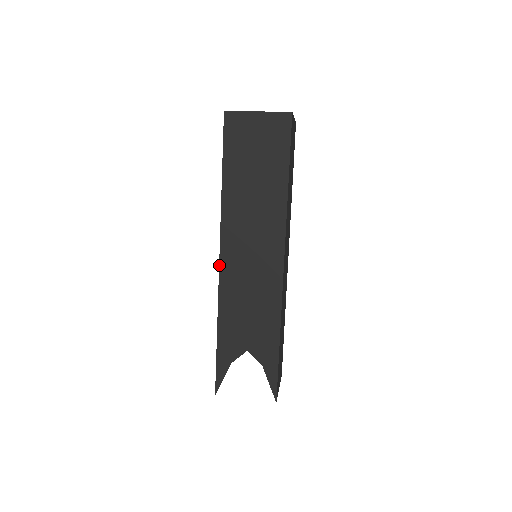
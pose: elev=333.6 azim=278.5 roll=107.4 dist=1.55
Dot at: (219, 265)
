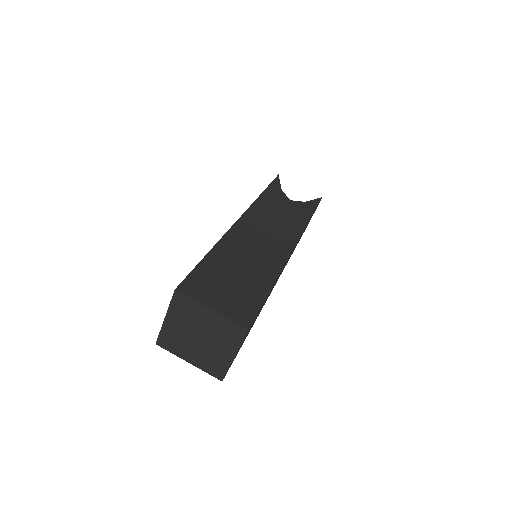
Dot at: occluded
